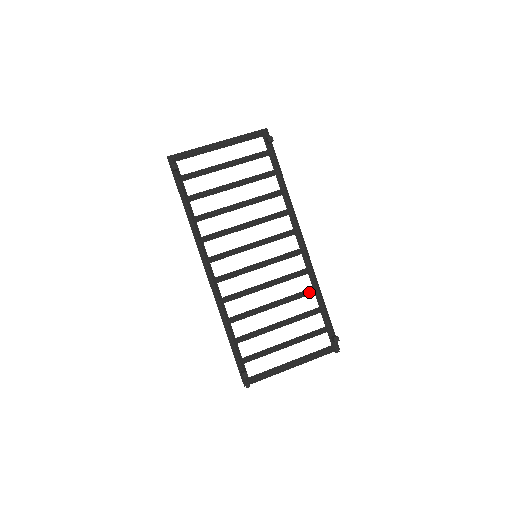
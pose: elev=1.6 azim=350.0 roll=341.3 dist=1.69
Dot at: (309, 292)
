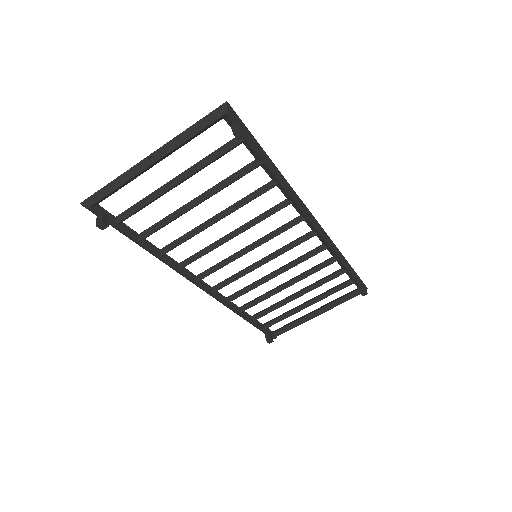
Dot at: occluded
